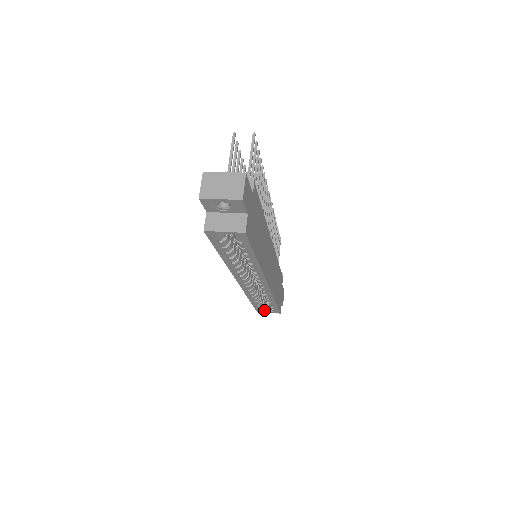
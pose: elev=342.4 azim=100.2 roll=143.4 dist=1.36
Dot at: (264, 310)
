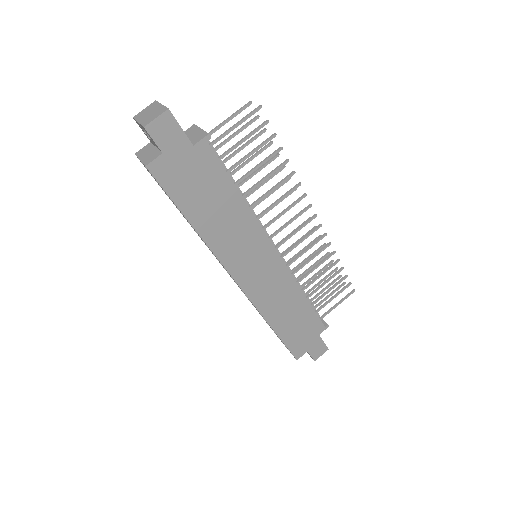
Dot at: occluded
